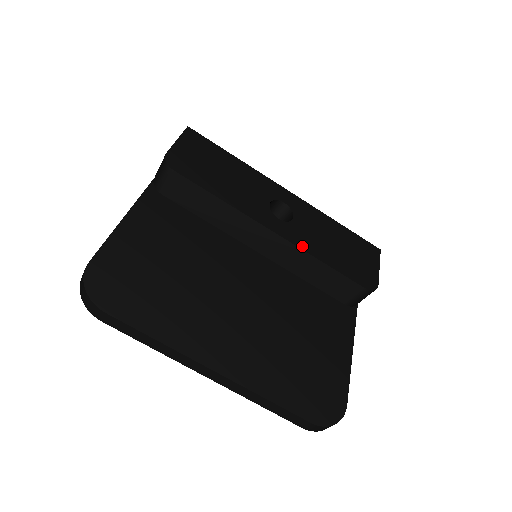
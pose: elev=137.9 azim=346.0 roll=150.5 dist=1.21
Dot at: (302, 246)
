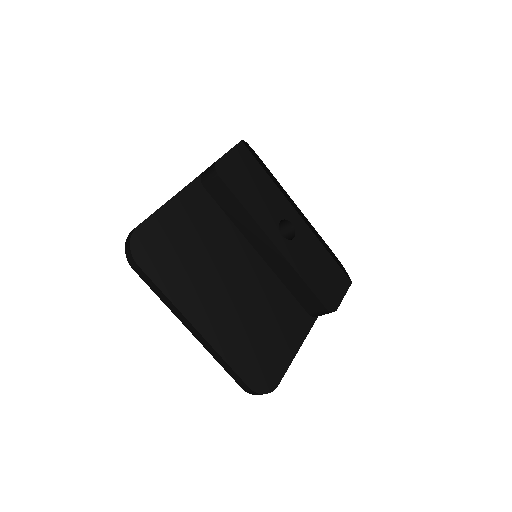
Dot at: (291, 262)
